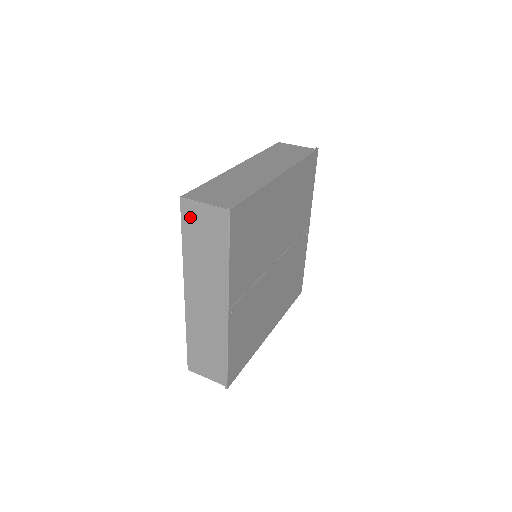
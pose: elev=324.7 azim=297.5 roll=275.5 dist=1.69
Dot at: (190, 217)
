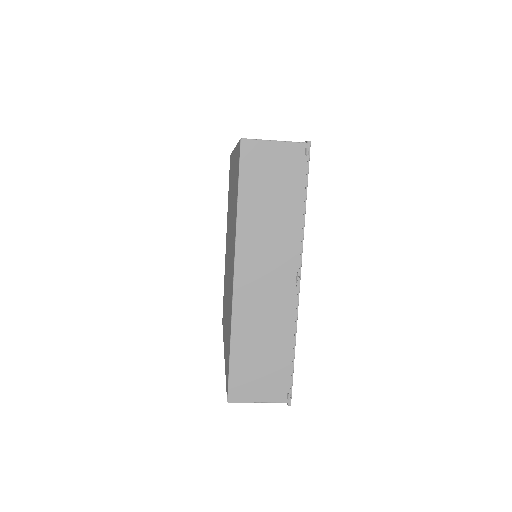
Dot at: occluded
